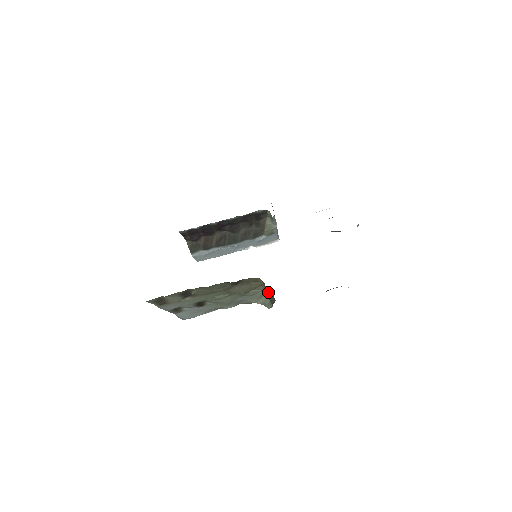
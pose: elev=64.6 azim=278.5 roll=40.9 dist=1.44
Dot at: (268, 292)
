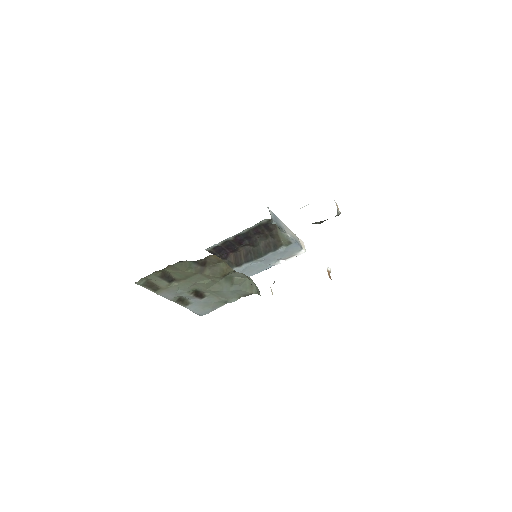
Dot at: occluded
